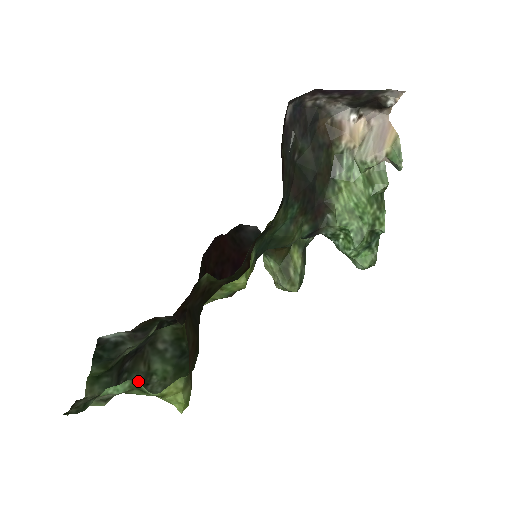
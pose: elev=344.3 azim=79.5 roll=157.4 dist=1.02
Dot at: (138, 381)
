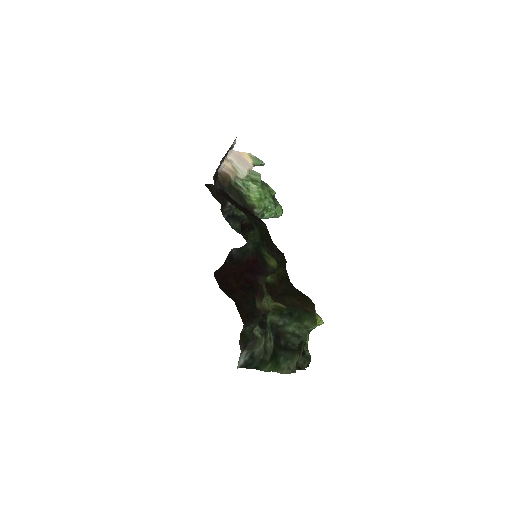
Dot at: (295, 340)
